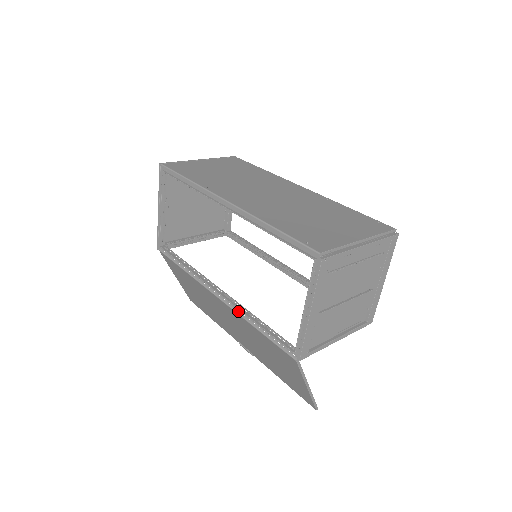
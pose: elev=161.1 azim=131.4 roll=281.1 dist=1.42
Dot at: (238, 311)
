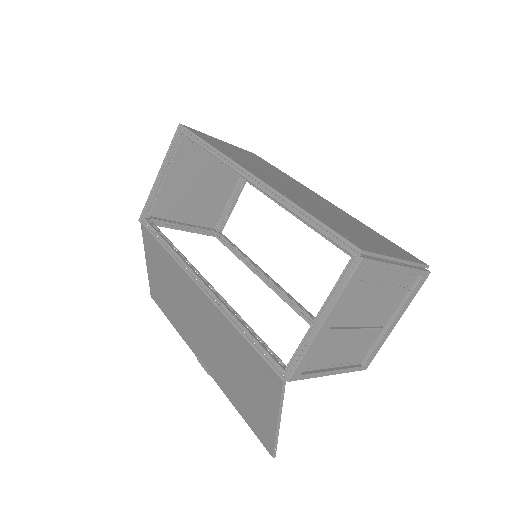
Dot at: (221, 308)
